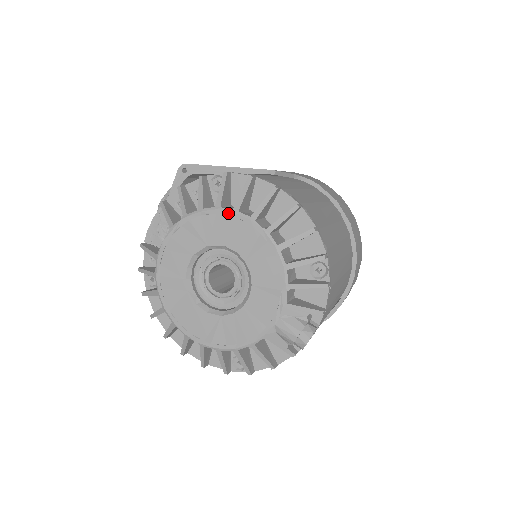
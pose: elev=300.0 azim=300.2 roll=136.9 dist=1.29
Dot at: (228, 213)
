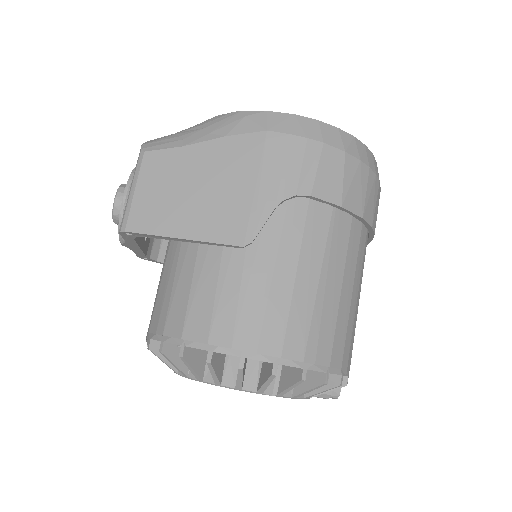
Dot at: occluded
